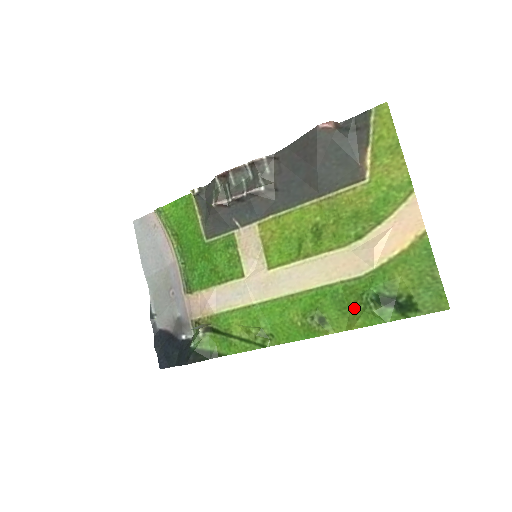
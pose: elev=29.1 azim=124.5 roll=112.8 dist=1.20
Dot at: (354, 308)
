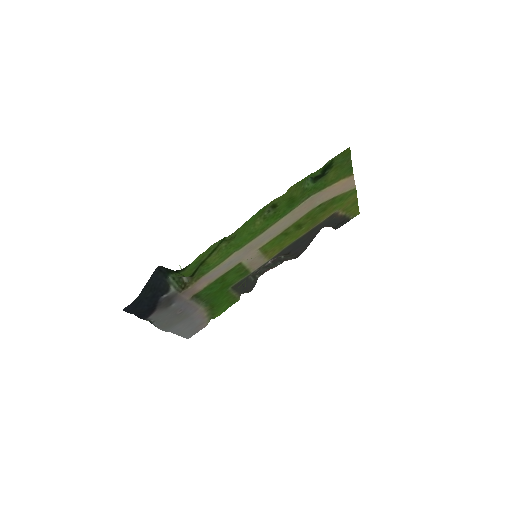
Dot at: (298, 193)
